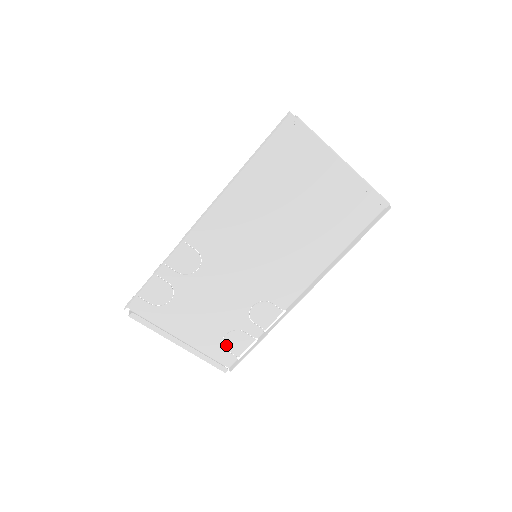
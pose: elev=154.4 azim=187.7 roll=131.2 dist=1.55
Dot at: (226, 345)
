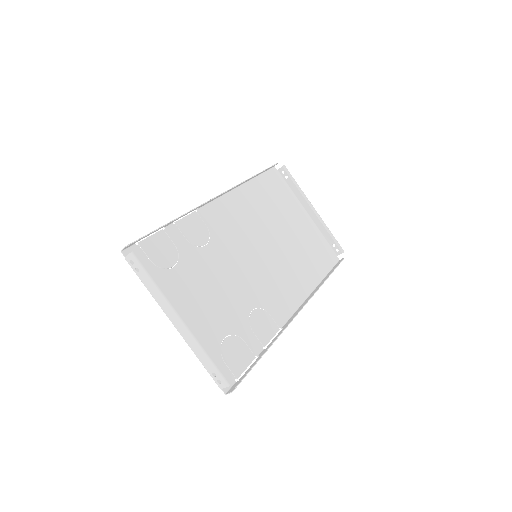
Dot at: (224, 354)
